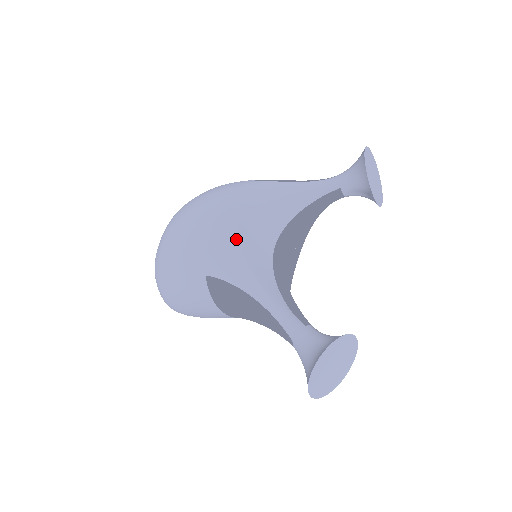
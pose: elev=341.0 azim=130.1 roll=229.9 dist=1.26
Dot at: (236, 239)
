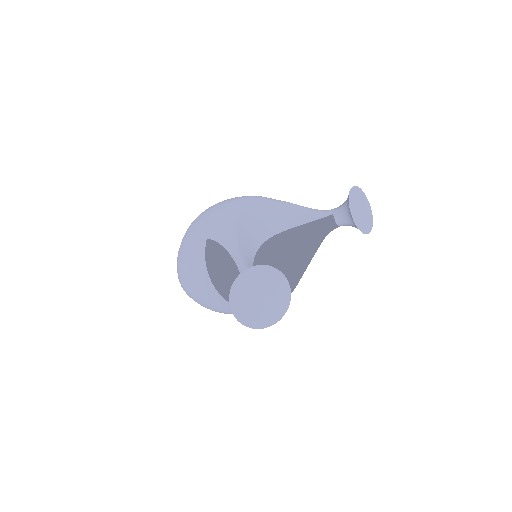
Dot at: (237, 217)
